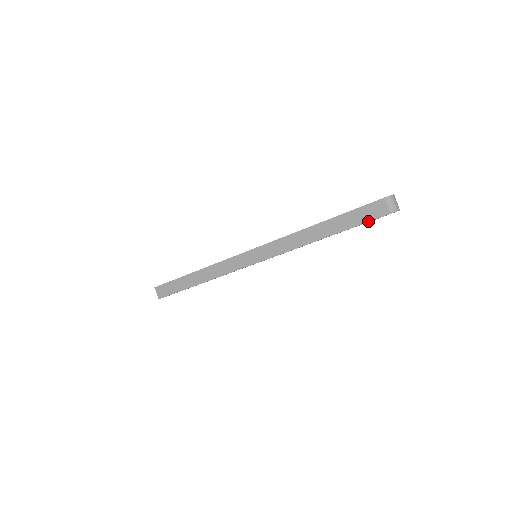
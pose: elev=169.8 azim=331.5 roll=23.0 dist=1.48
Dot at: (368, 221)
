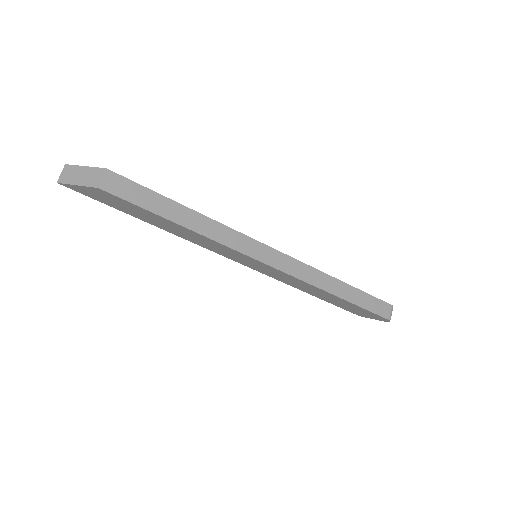
Dot at: (374, 312)
